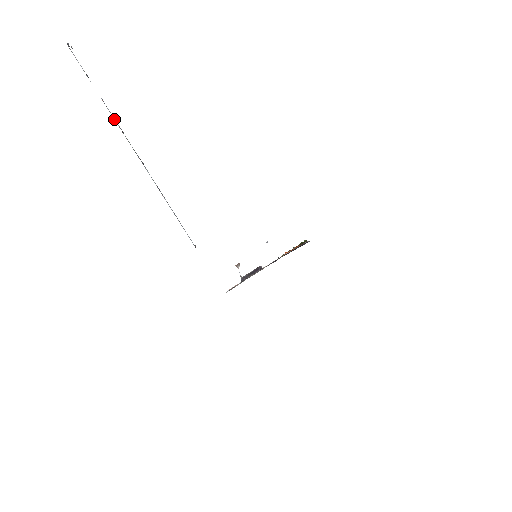
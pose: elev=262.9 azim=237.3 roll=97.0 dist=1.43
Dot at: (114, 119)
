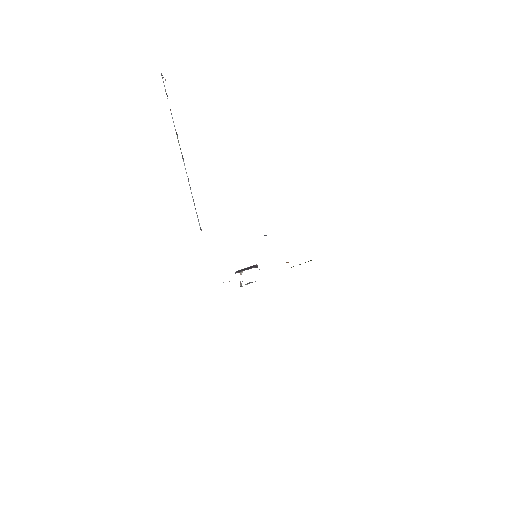
Dot at: occluded
